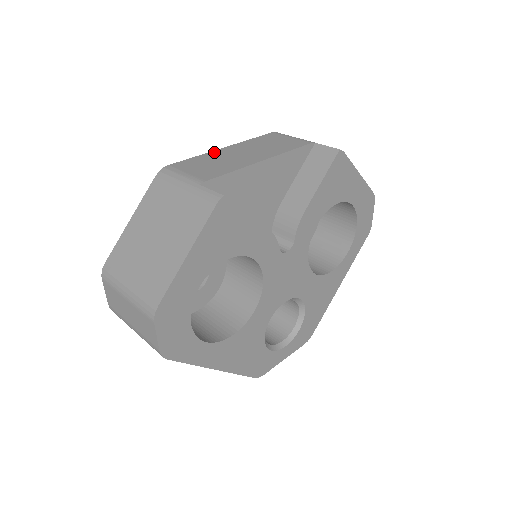
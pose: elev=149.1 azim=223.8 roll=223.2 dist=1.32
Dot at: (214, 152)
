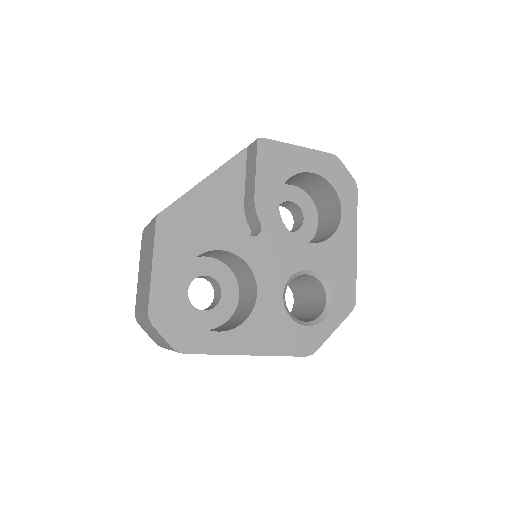
Dot at: occluded
